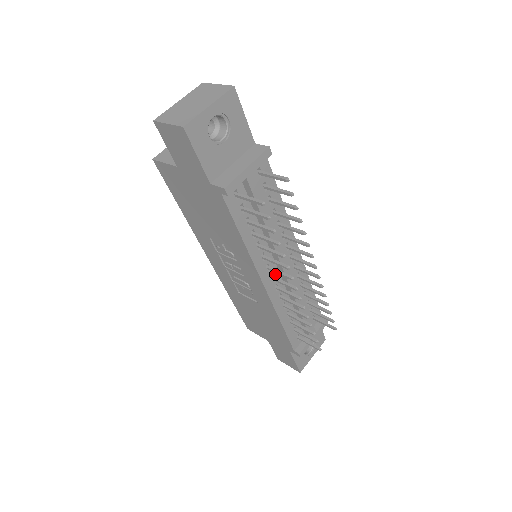
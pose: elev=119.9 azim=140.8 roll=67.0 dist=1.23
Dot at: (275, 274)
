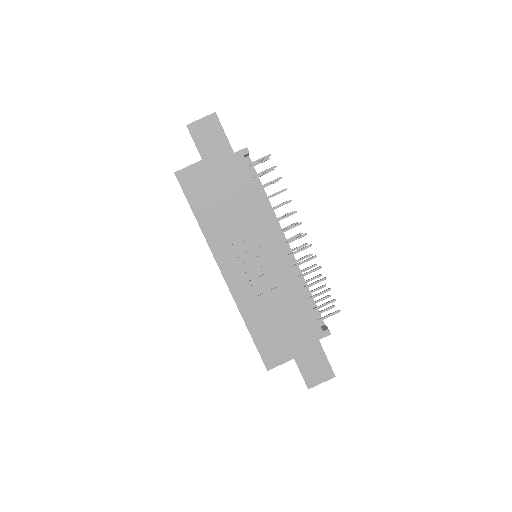
Dot at: occluded
